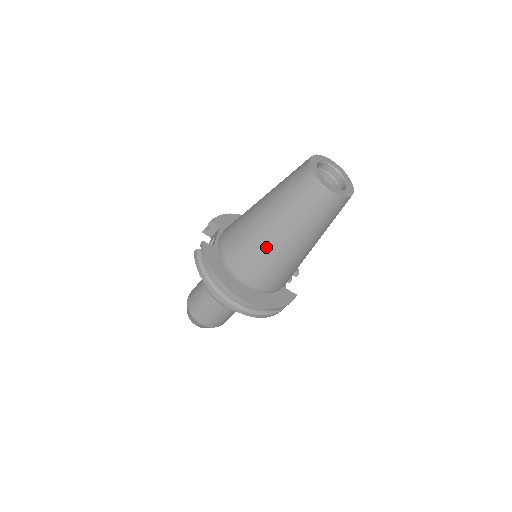
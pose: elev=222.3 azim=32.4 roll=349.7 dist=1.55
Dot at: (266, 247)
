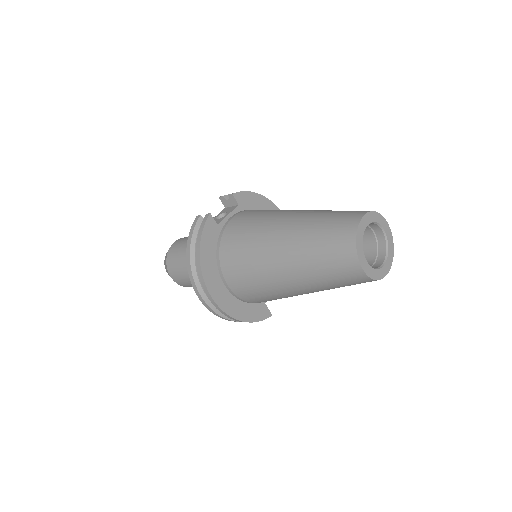
Dot at: (264, 267)
